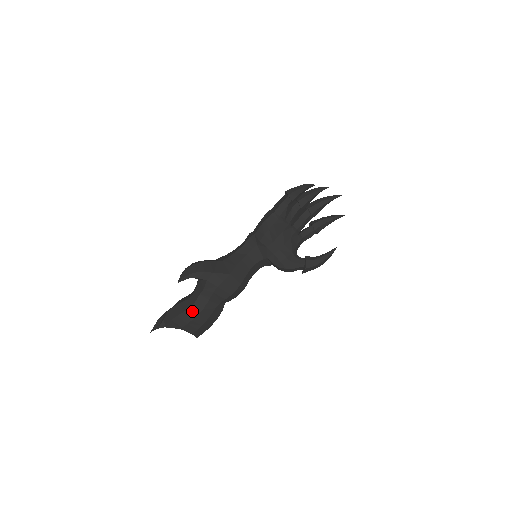
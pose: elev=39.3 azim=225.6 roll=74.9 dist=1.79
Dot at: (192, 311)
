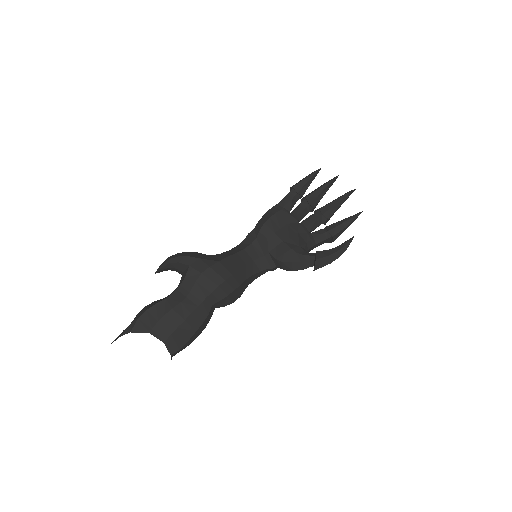
Dot at: (166, 304)
